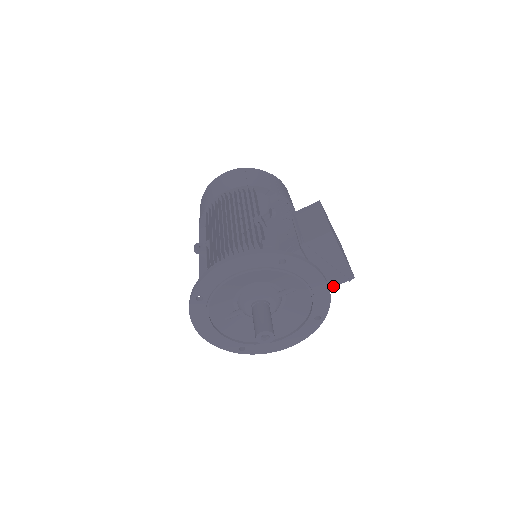
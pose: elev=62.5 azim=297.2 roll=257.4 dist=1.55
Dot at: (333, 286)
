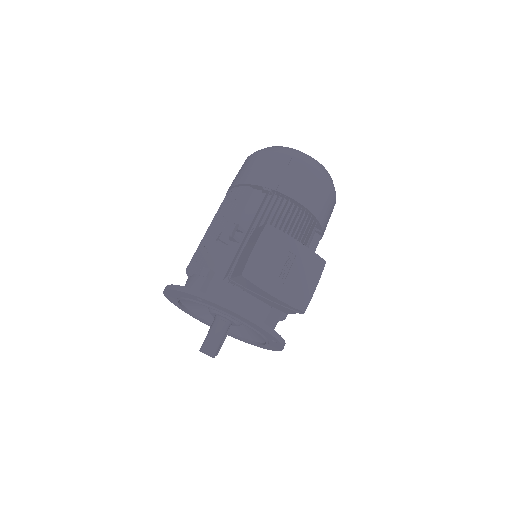
Dot at: (291, 313)
